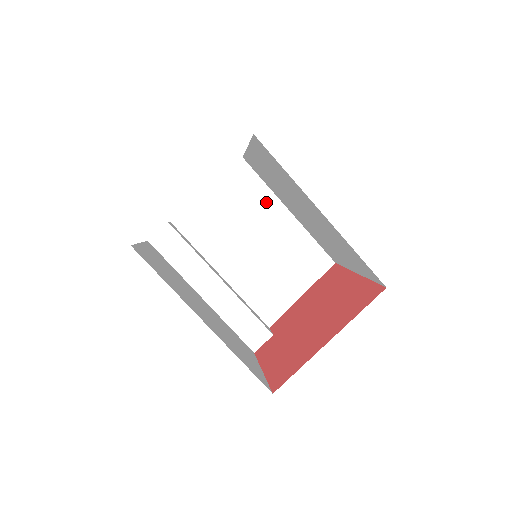
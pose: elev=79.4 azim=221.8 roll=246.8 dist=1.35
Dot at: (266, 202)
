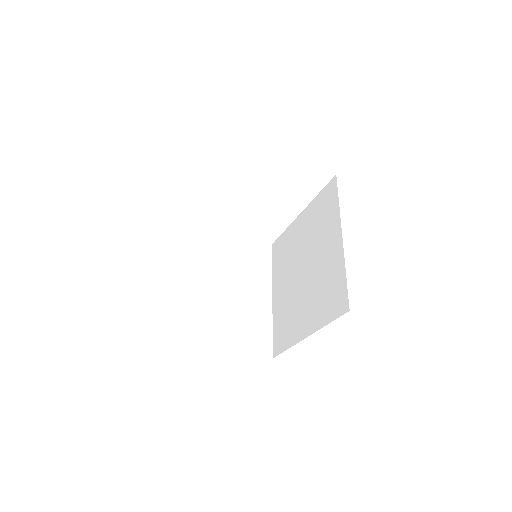
Dot at: (264, 276)
